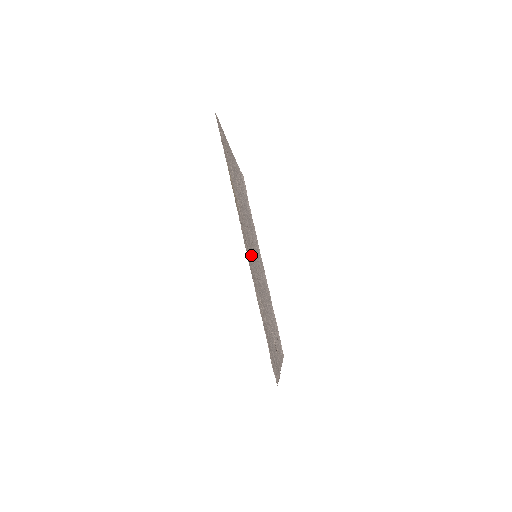
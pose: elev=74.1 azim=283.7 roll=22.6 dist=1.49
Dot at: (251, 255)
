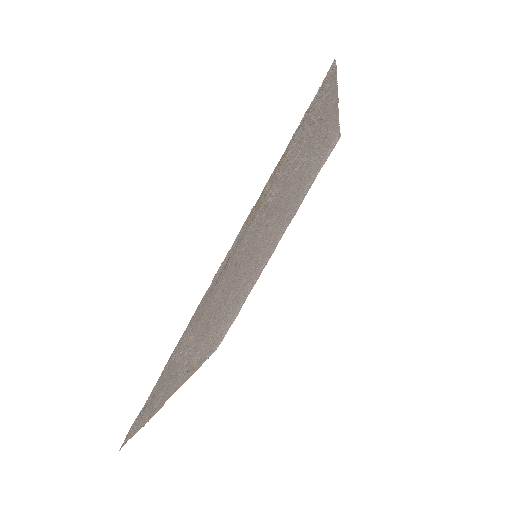
Dot at: (230, 274)
